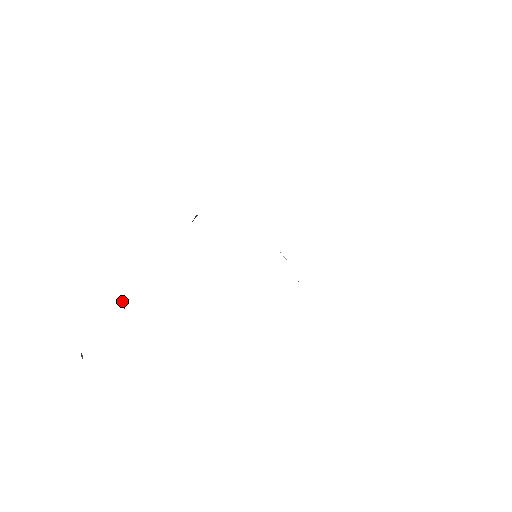
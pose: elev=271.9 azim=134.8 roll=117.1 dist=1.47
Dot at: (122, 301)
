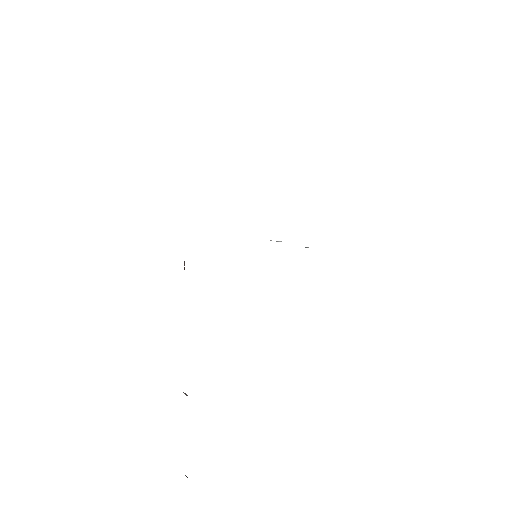
Dot at: occluded
